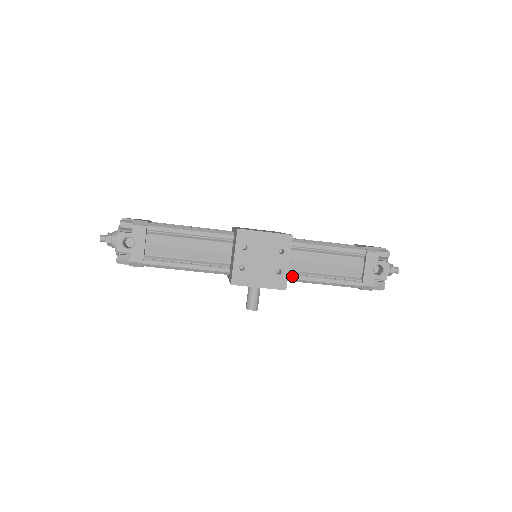
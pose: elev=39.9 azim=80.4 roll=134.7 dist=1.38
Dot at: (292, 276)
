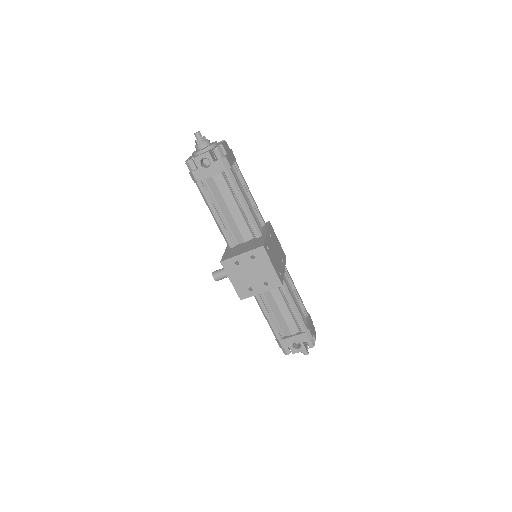
Dot at: occluded
